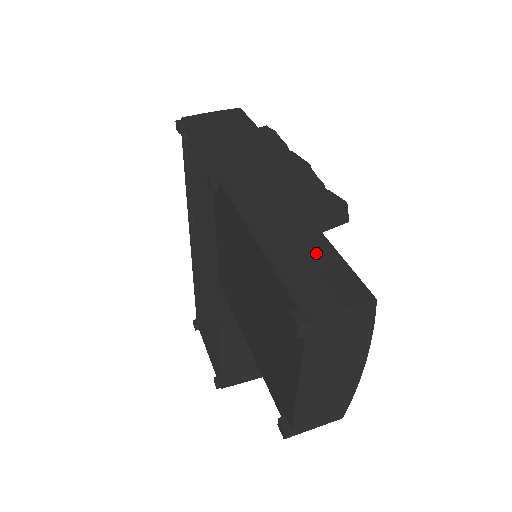
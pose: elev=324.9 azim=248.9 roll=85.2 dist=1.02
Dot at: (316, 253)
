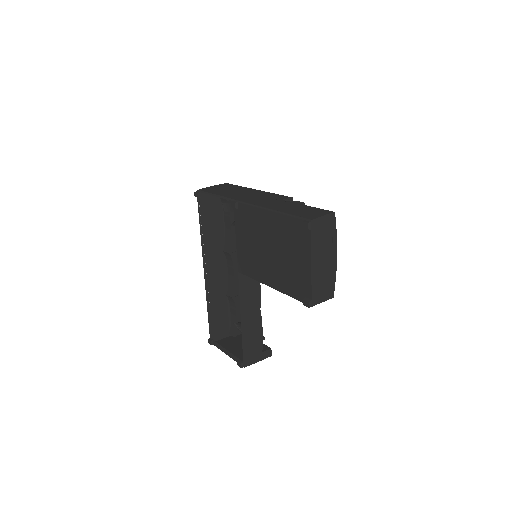
Dot at: (302, 208)
